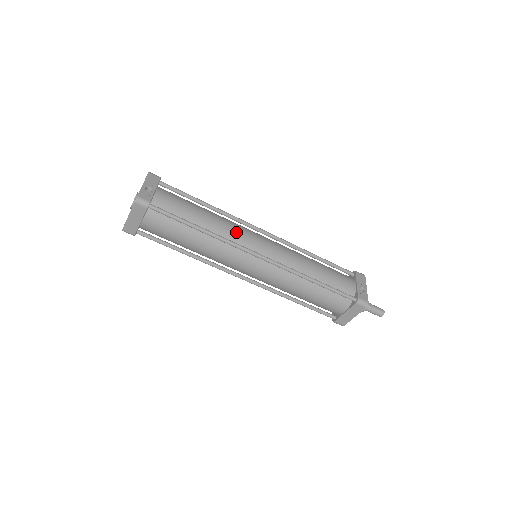
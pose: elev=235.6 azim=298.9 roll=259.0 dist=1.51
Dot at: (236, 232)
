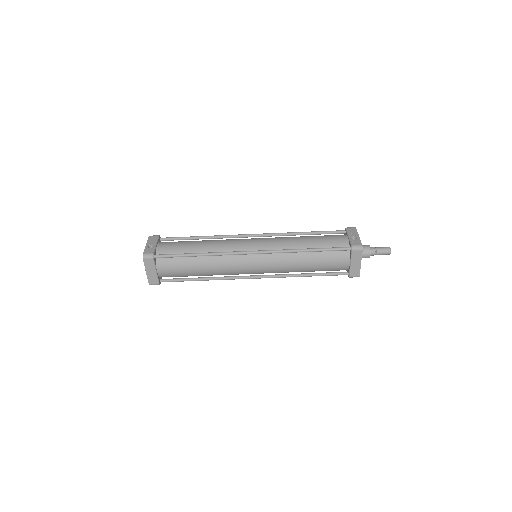
Dot at: (227, 244)
